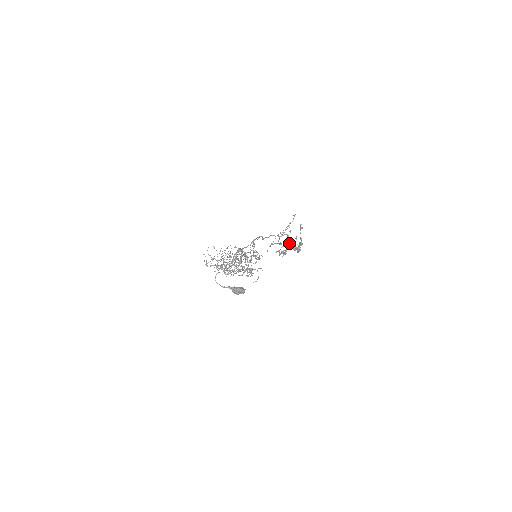
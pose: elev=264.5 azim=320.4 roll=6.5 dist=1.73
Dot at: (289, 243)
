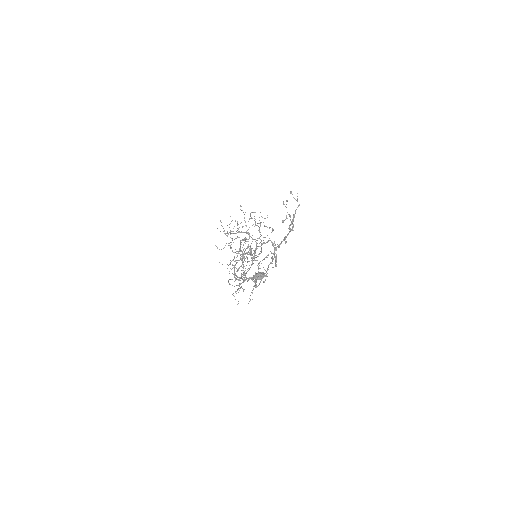
Dot at: occluded
